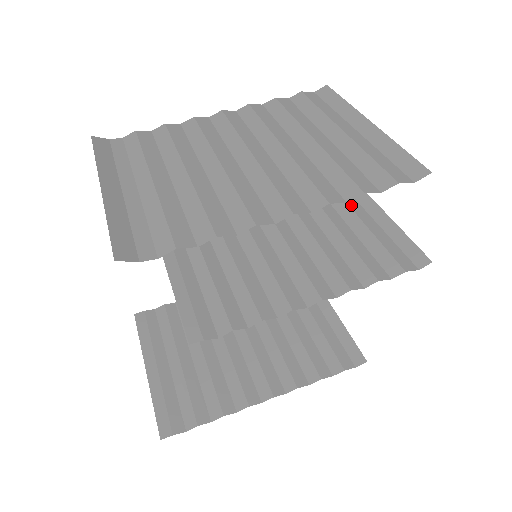
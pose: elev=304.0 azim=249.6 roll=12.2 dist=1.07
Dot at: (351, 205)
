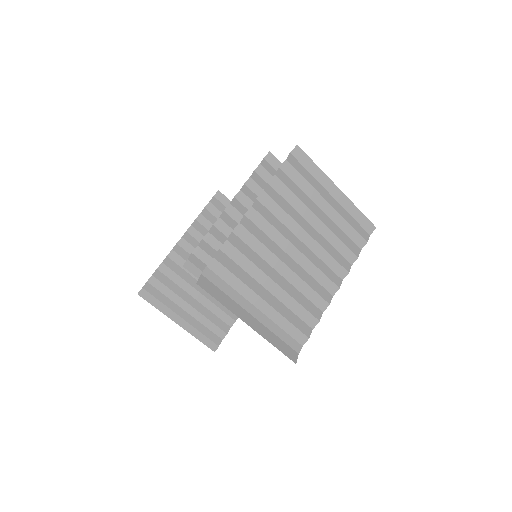
Dot at: occluded
